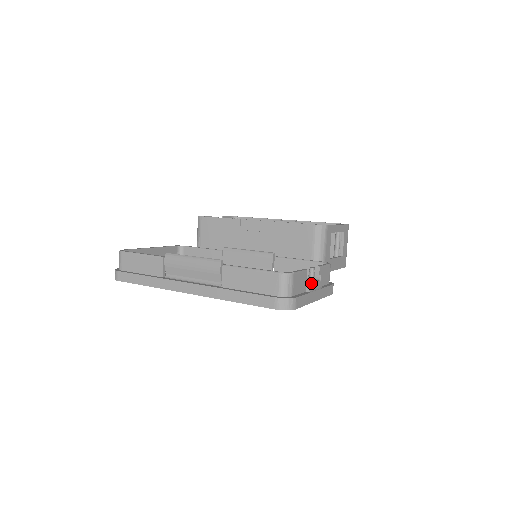
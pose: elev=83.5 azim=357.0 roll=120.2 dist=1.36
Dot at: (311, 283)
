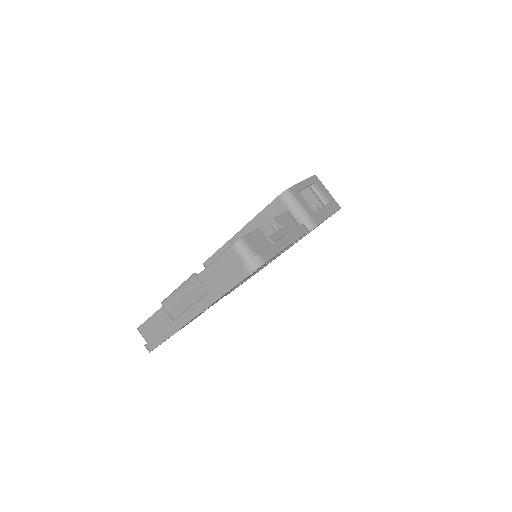
Dot at: (272, 235)
